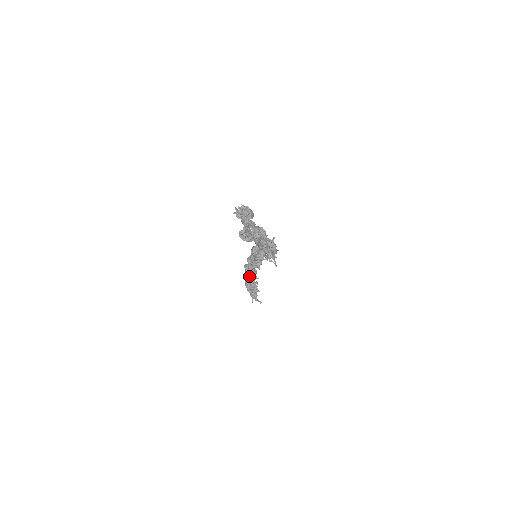
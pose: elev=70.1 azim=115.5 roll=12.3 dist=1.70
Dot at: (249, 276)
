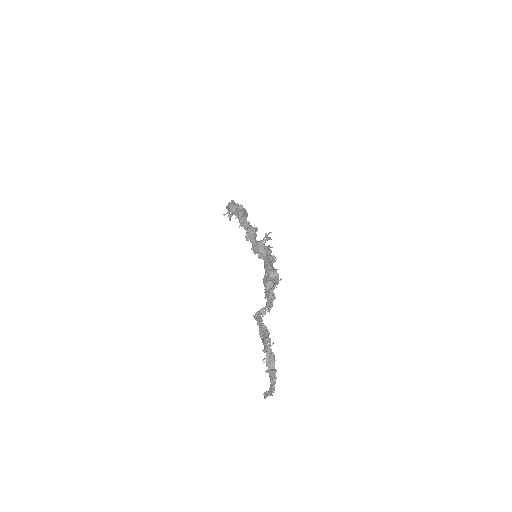
Dot at: (238, 217)
